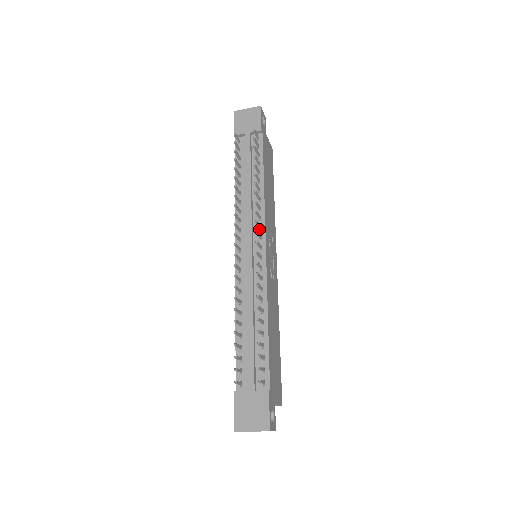
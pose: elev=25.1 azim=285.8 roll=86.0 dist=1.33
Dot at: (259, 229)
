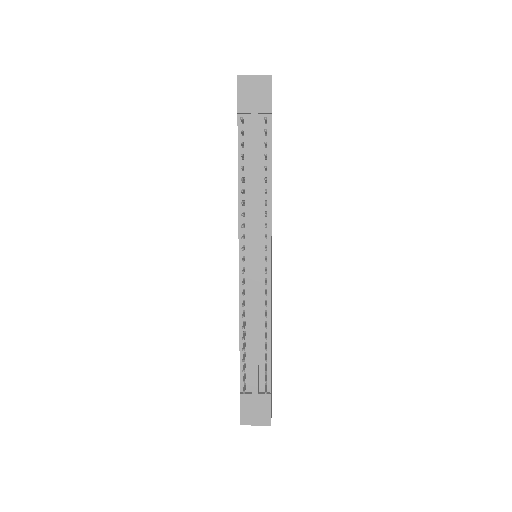
Dot at: occluded
